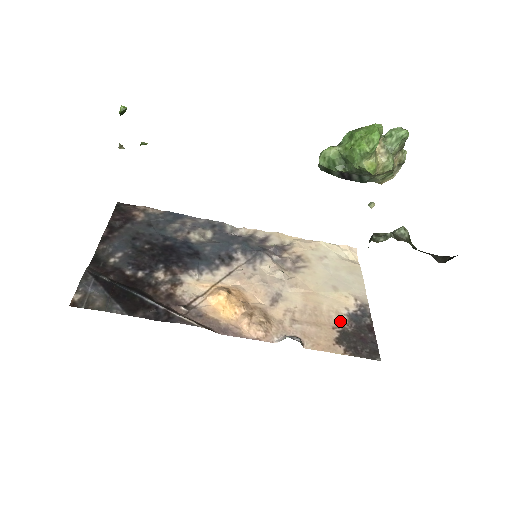
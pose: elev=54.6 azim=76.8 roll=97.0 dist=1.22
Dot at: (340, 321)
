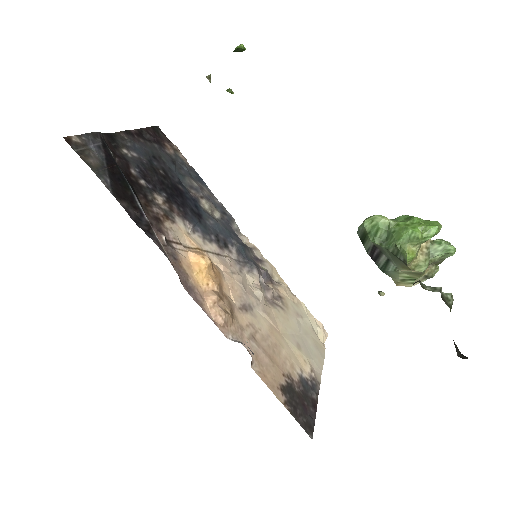
Dot at: (292, 375)
